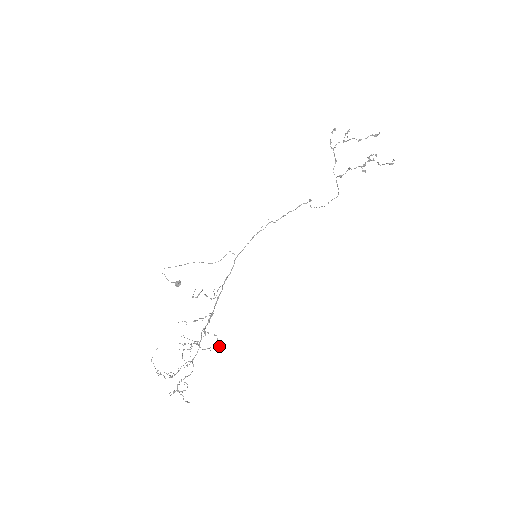
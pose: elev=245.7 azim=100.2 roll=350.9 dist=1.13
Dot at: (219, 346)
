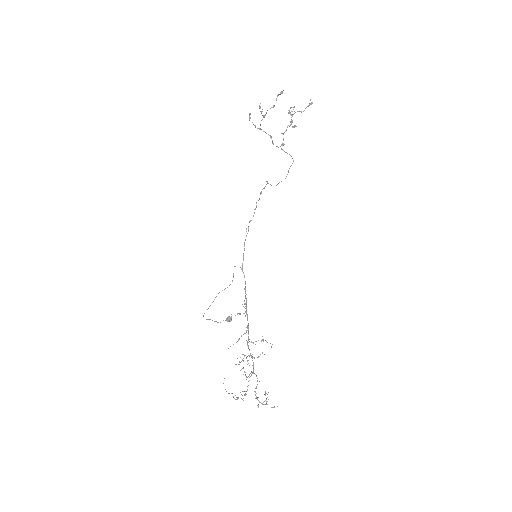
Dot at: (271, 346)
